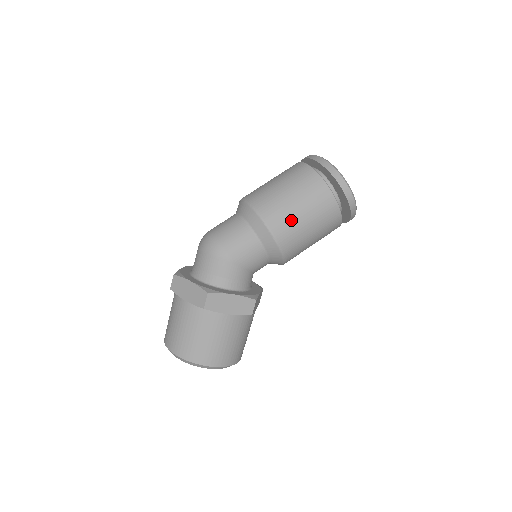
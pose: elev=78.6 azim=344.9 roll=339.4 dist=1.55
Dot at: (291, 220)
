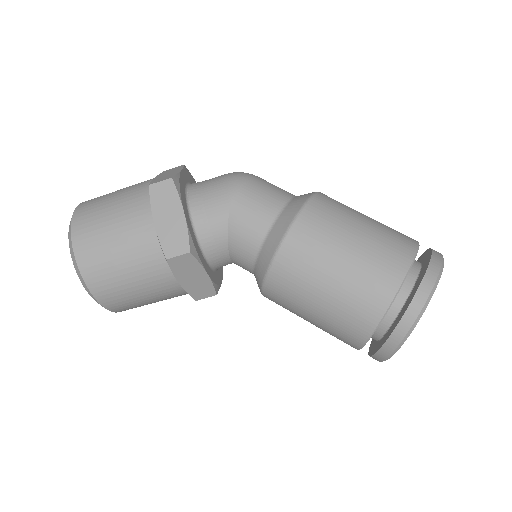
Dot at: (328, 237)
